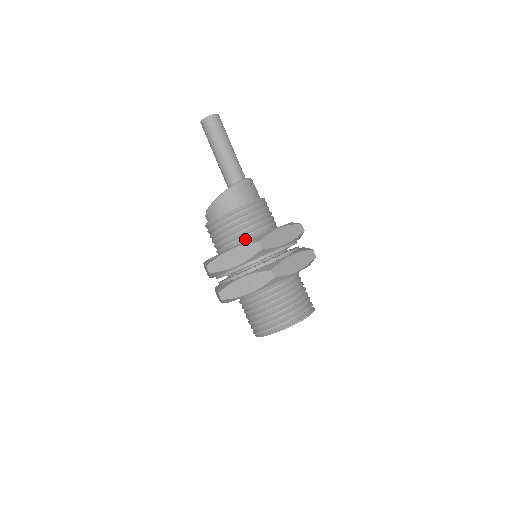
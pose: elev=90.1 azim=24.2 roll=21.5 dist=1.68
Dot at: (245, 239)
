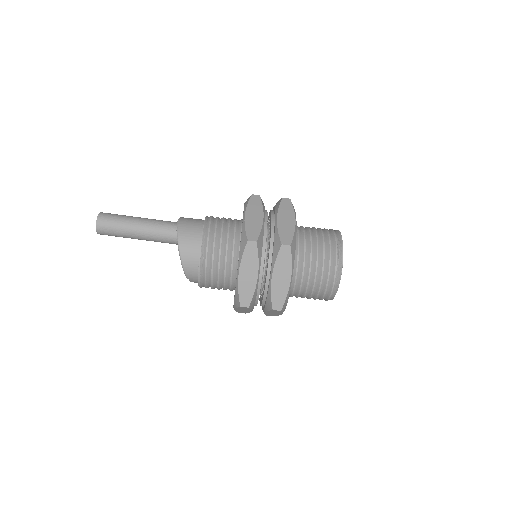
Dot at: (236, 255)
